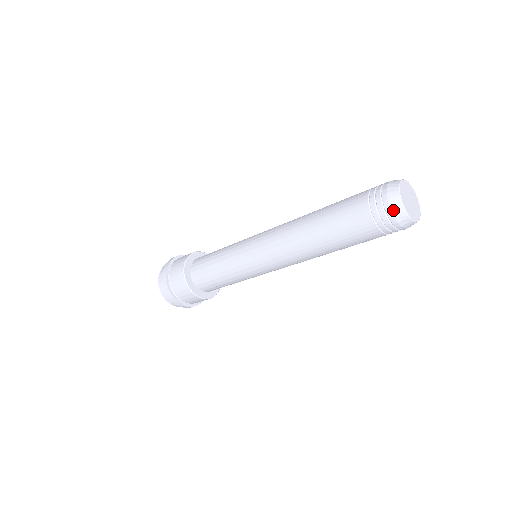
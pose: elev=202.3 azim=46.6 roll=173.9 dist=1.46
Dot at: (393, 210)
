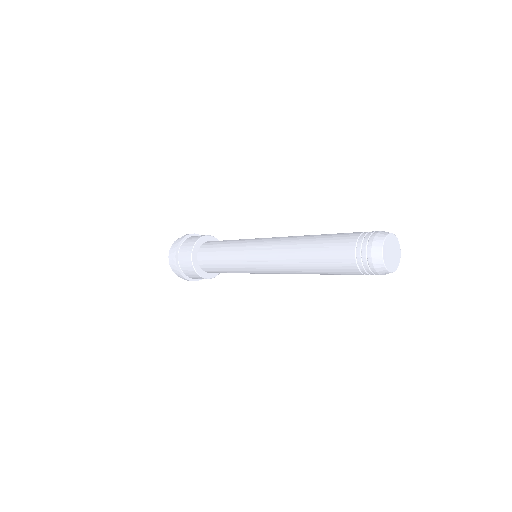
Dot at: (376, 267)
